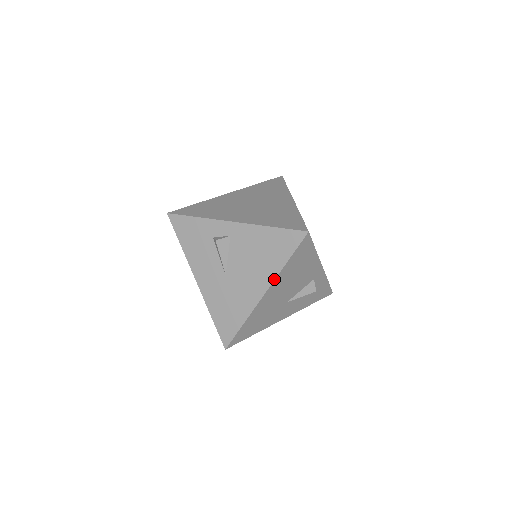
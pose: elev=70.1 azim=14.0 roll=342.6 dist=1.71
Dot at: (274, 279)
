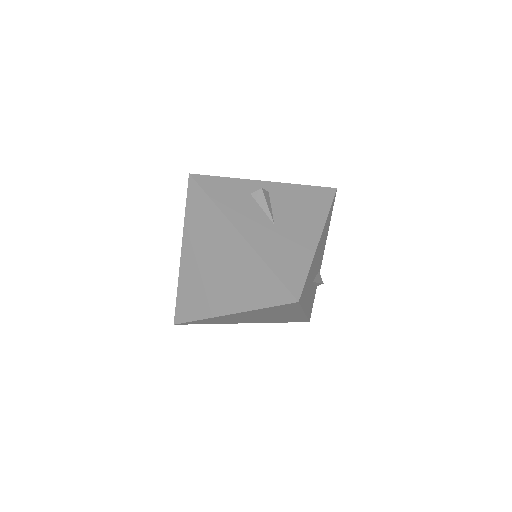
Dot at: (324, 224)
